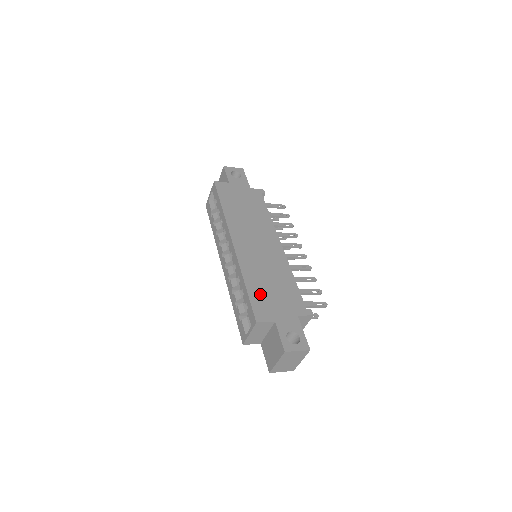
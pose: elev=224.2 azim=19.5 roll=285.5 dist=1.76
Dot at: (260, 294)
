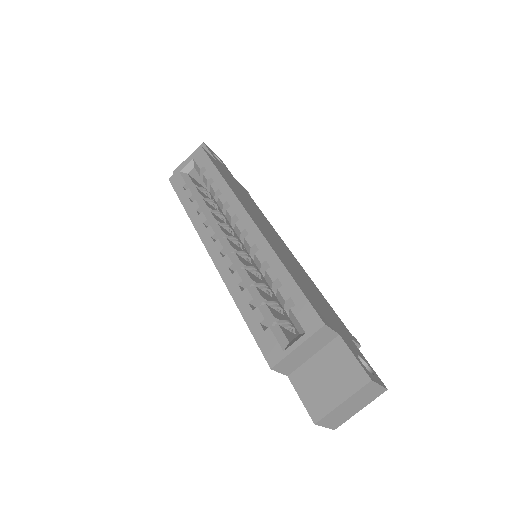
Dot at: (307, 291)
